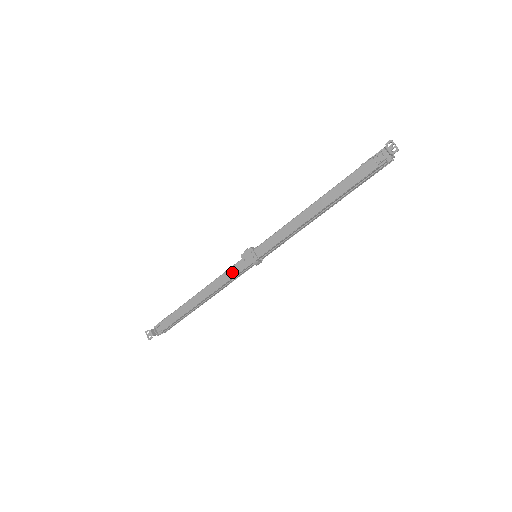
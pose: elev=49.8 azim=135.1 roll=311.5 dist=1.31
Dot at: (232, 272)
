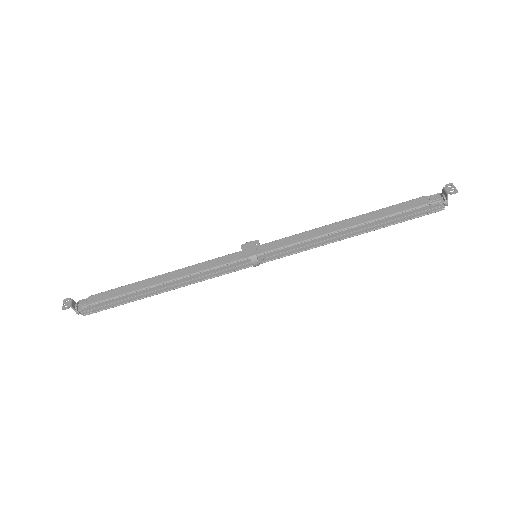
Dot at: (220, 261)
